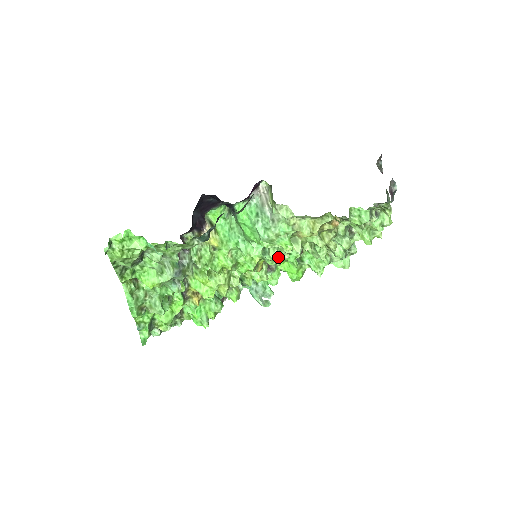
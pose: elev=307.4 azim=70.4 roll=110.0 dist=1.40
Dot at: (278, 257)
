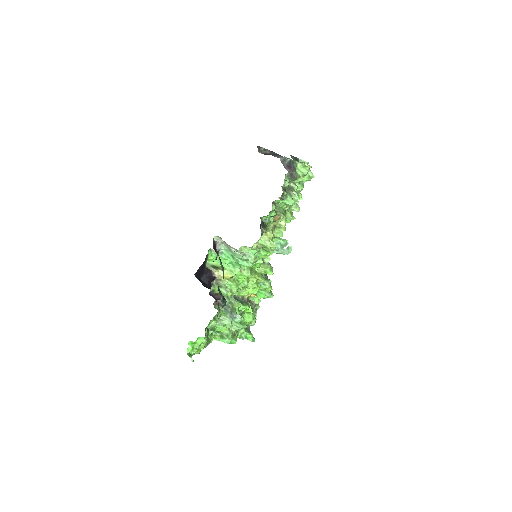
Dot at: occluded
